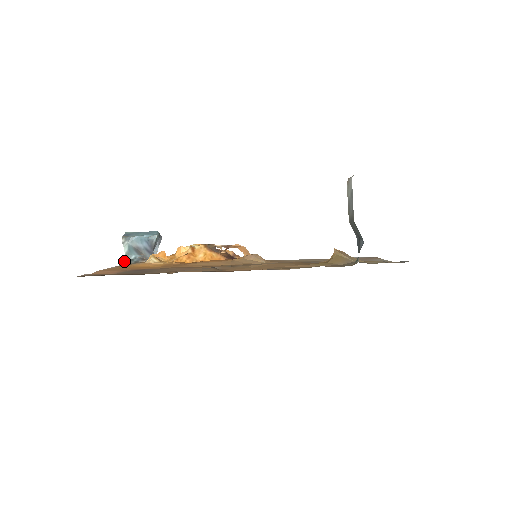
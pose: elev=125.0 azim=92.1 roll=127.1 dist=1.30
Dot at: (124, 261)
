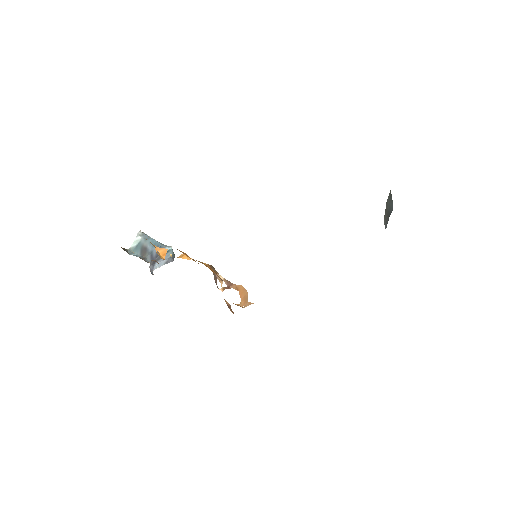
Dot at: (124, 248)
